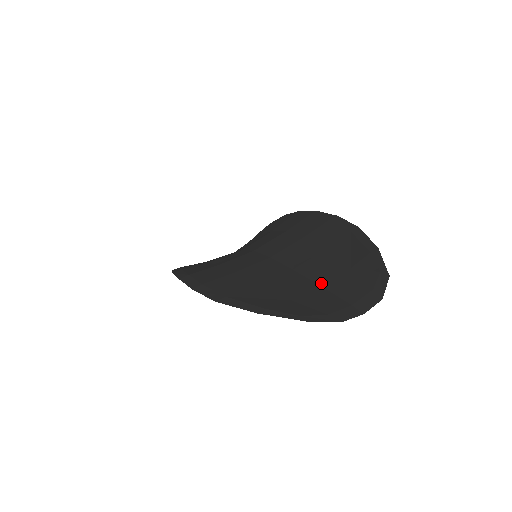
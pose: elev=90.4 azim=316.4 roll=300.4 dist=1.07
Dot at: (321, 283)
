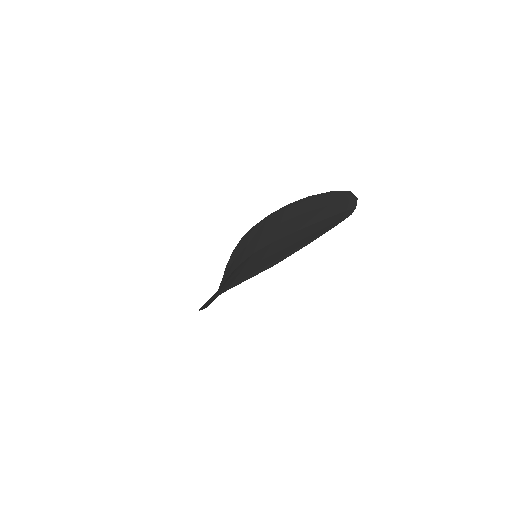
Dot at: (320, 220)
